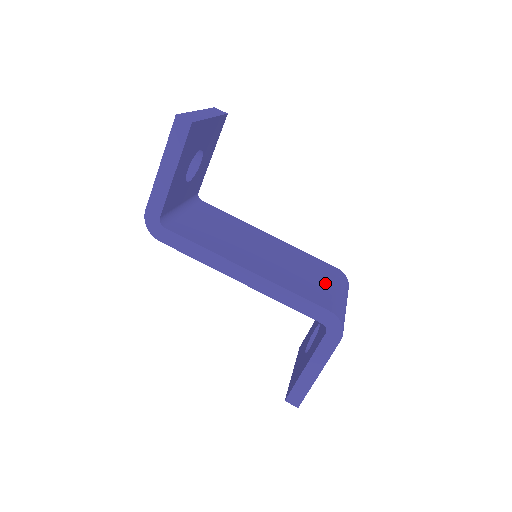
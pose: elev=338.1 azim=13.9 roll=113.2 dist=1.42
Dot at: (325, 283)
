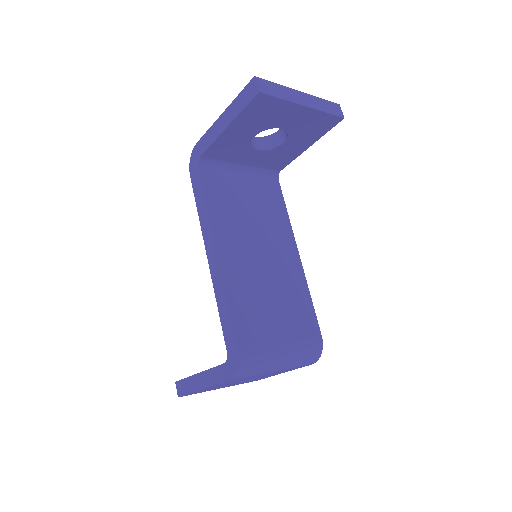
Dot at: (280, 330)
